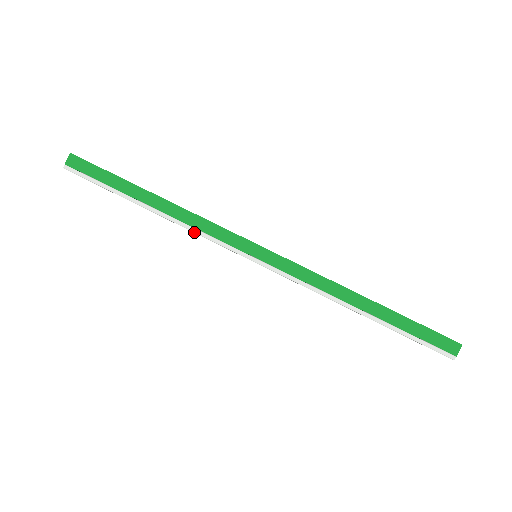
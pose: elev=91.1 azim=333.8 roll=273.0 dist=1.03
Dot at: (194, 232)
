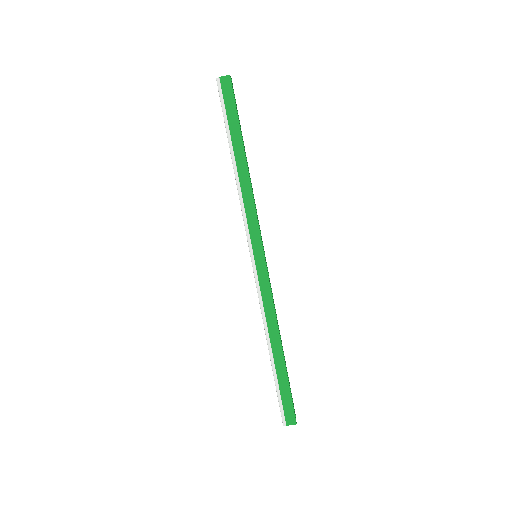
Dot at: (241, 204)
